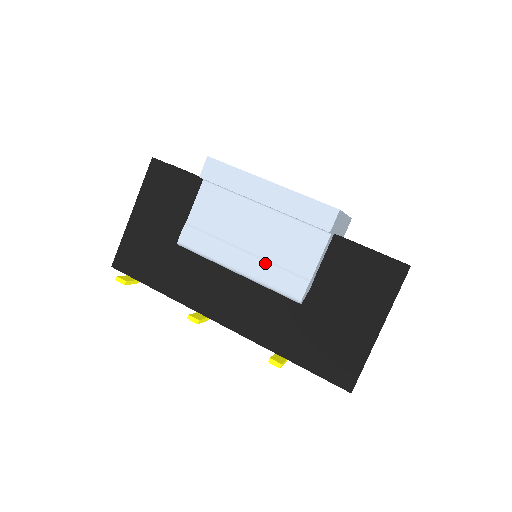
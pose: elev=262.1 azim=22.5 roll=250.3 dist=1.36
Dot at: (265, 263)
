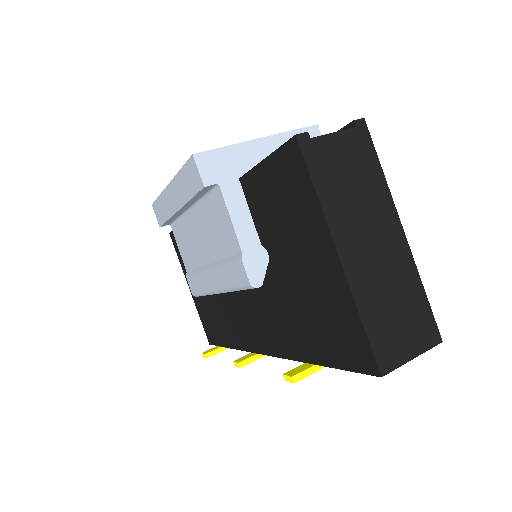
Dot at: (218, 266)
